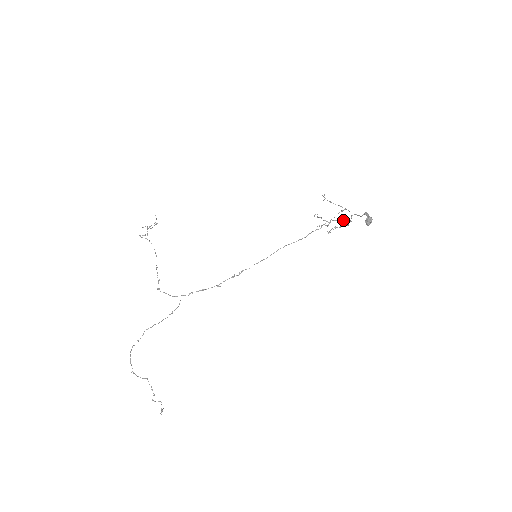
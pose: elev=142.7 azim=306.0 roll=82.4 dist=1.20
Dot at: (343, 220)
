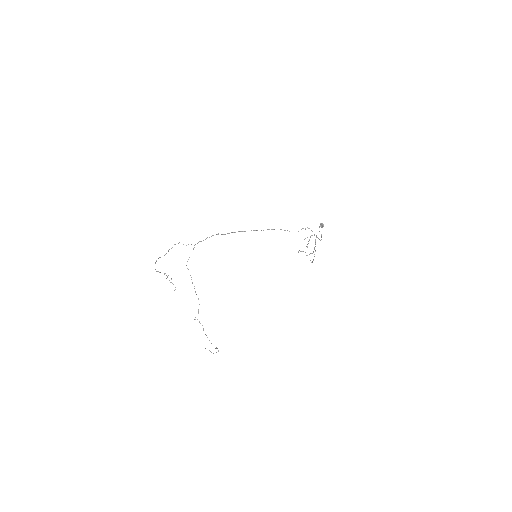
Dot at: occluded
